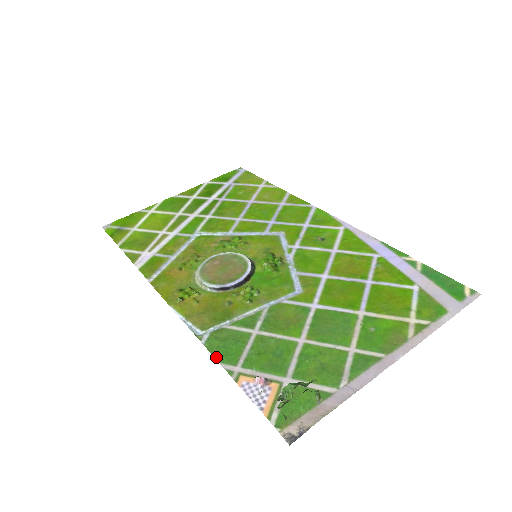
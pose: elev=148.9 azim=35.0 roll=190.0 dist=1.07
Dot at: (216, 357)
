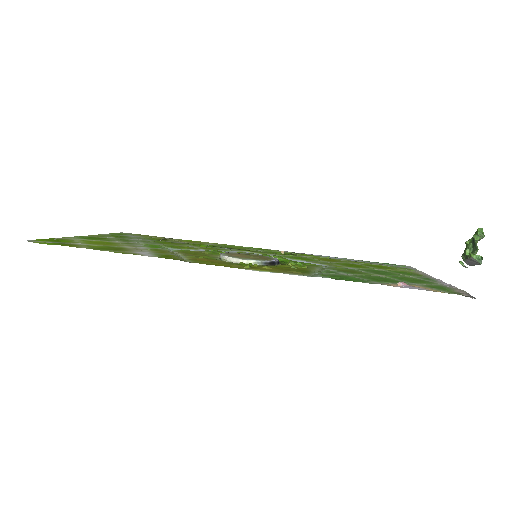
Dot at: occluded
